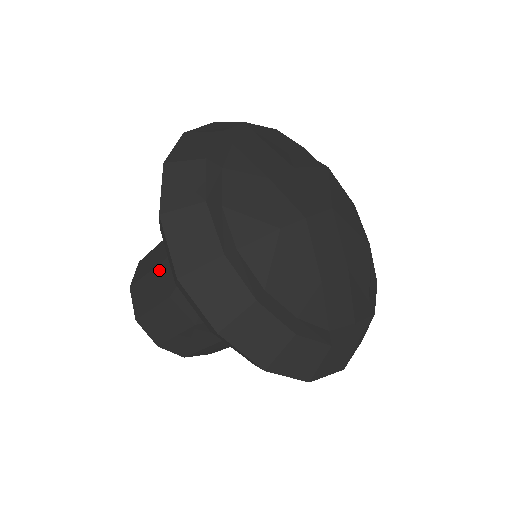
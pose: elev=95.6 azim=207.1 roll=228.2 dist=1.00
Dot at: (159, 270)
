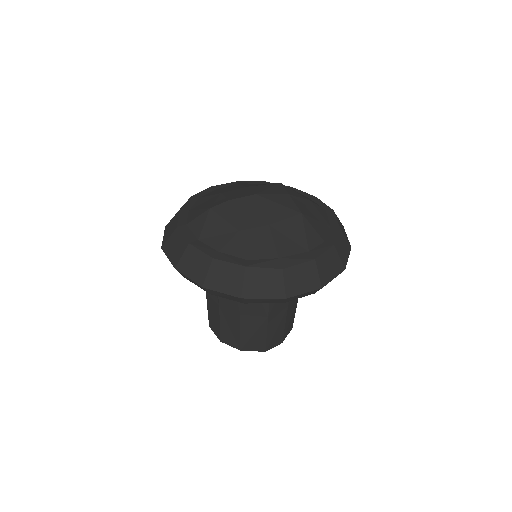
Dot at: occluded
